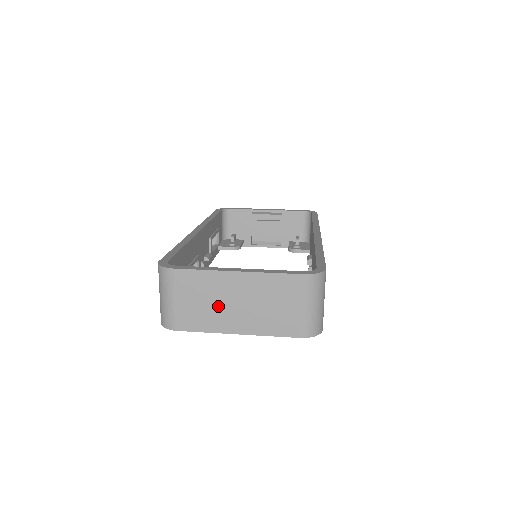
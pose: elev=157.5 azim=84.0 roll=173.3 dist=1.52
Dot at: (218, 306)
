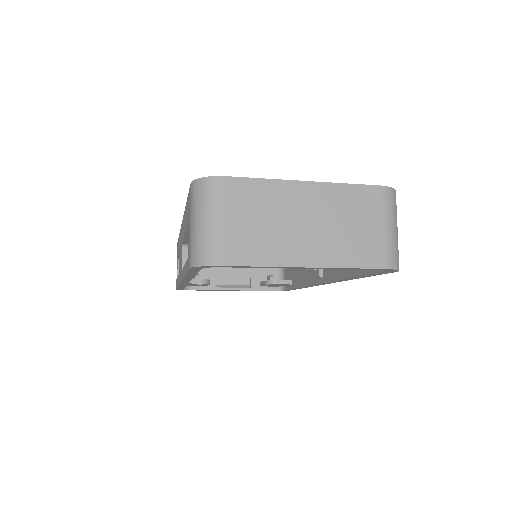
Dot at: (281, 228)
